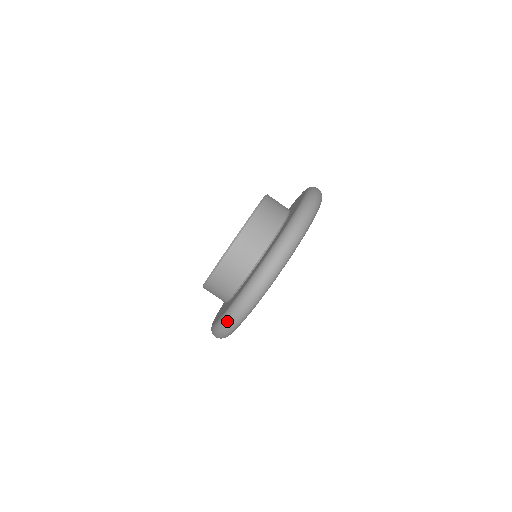
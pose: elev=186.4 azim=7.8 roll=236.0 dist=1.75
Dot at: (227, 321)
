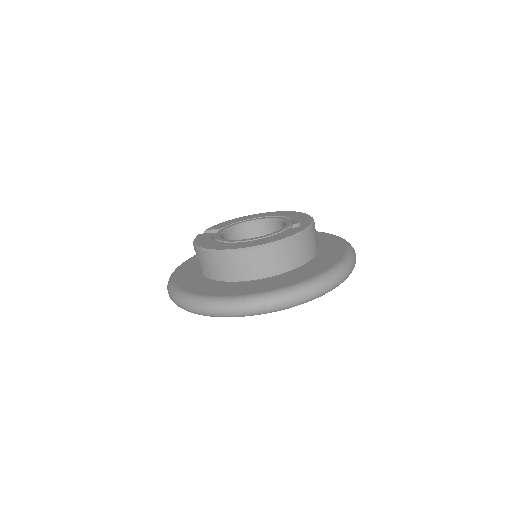
Dot at: (288, 297)
